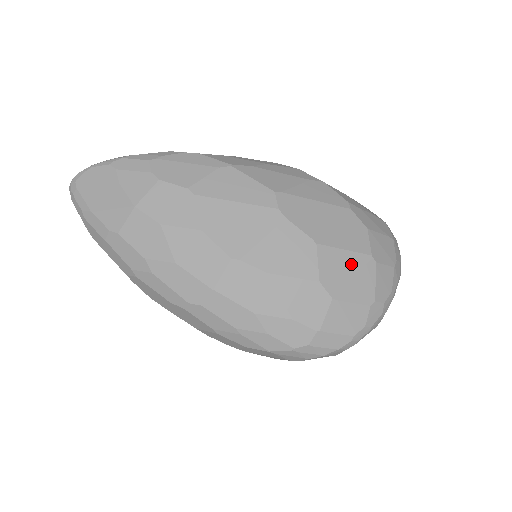
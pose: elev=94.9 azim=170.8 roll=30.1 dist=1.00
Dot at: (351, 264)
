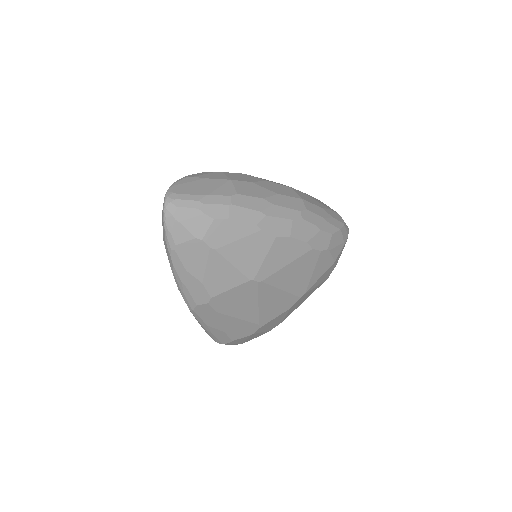
Dot at: occluded
